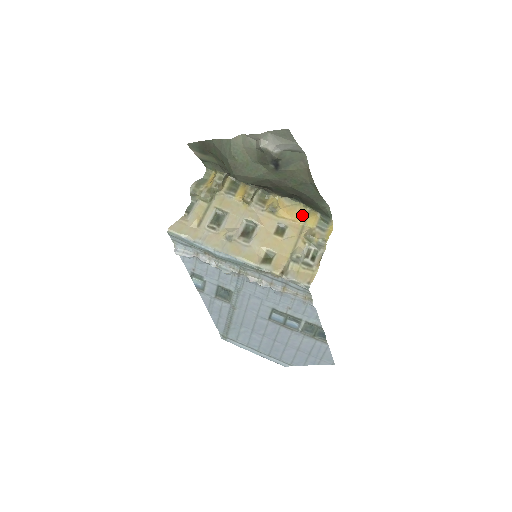
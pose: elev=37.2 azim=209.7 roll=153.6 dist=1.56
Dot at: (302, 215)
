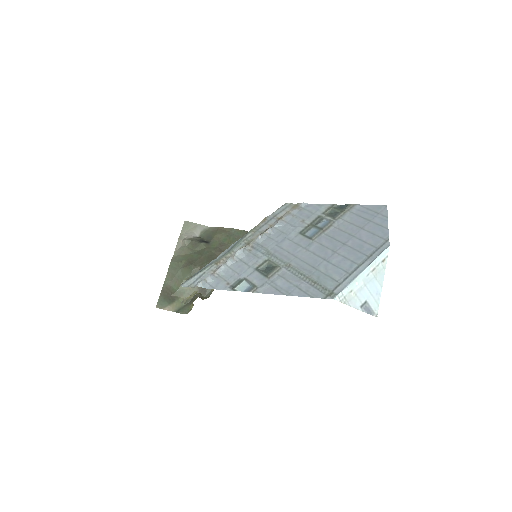
Dot at: occluded
